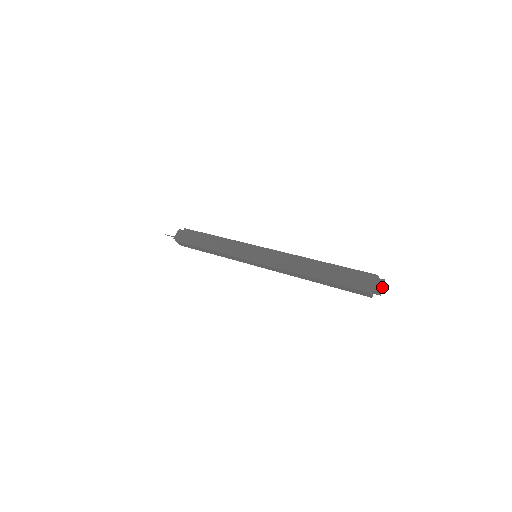
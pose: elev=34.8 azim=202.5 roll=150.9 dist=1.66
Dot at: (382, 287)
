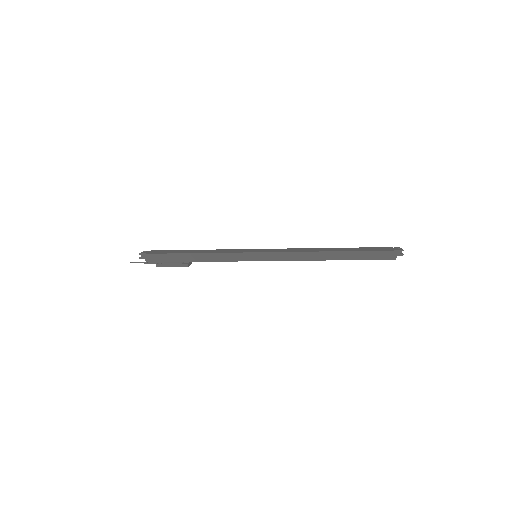
Dot at: occluded
